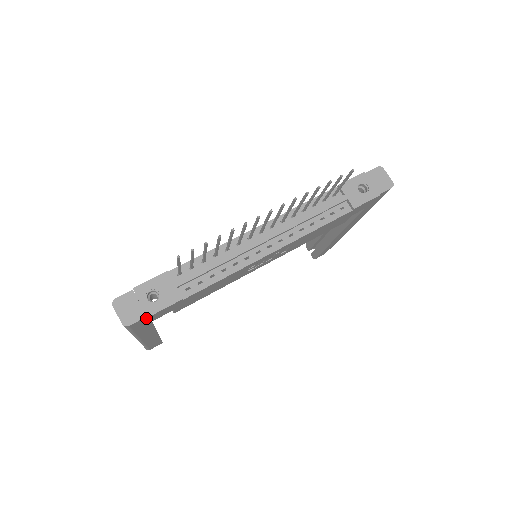
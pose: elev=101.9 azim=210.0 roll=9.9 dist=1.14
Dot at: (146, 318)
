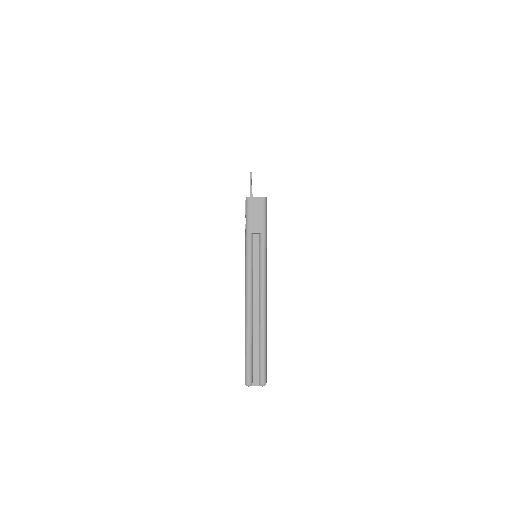
Dot at: occluded
